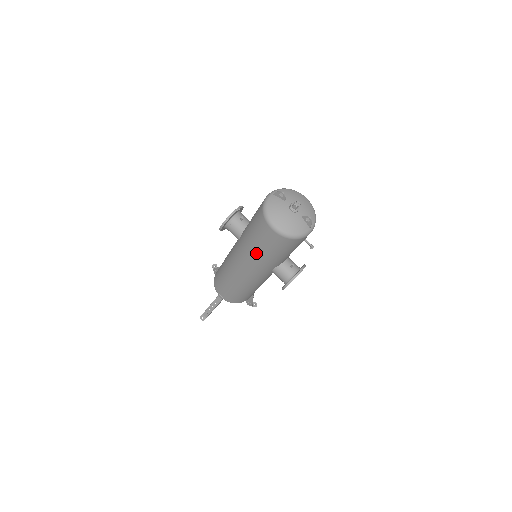
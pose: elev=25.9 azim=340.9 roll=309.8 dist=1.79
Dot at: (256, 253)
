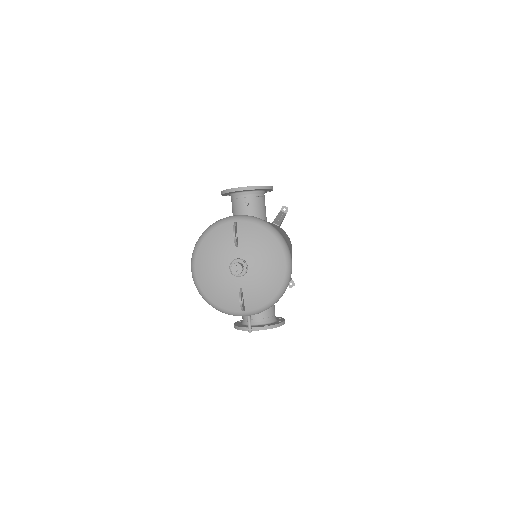
Dot at: occluded
